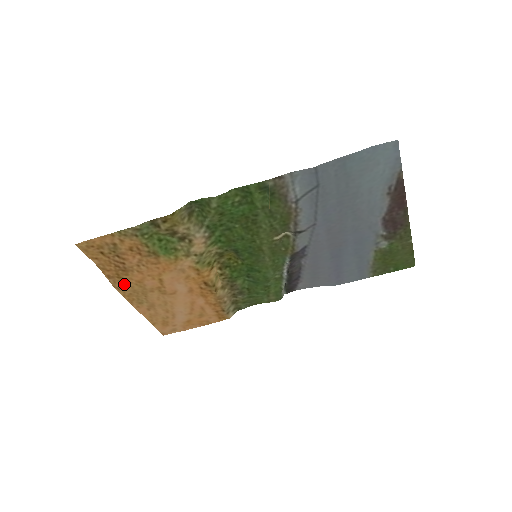
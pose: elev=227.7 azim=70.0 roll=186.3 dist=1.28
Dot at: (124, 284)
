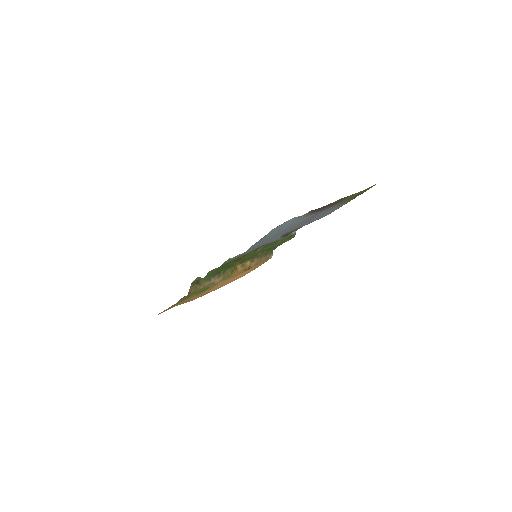
Dot at: occluded
